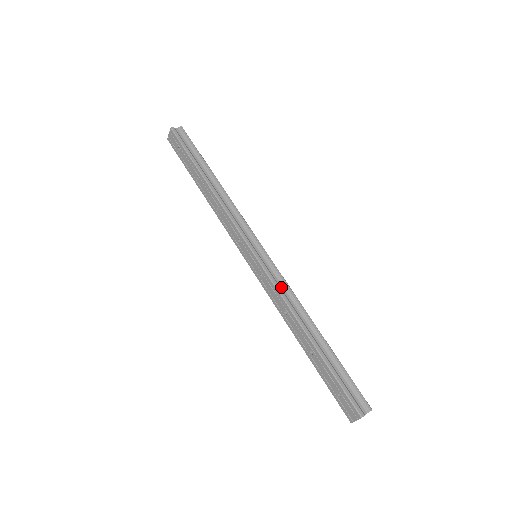
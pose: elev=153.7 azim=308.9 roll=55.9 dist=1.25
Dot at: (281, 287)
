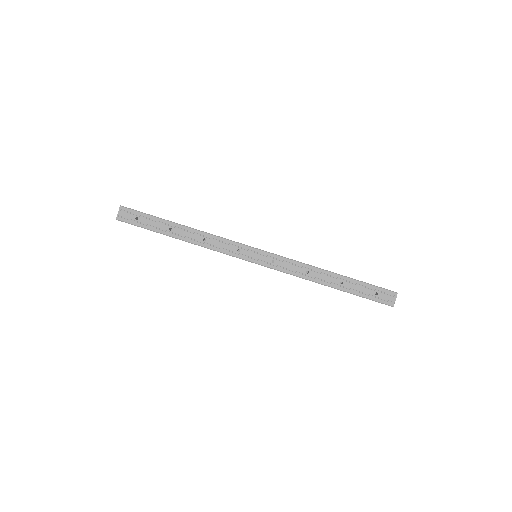
Dot at: occluded
